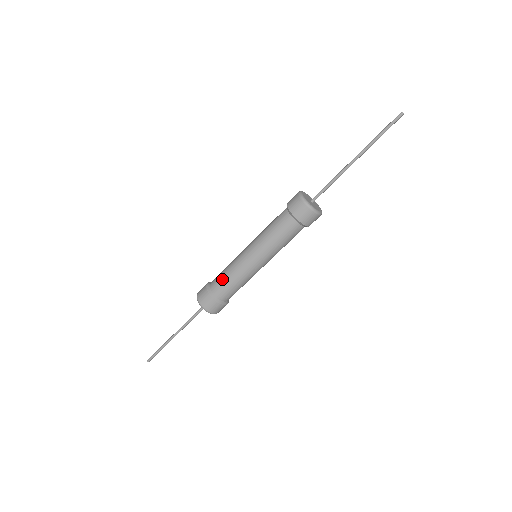
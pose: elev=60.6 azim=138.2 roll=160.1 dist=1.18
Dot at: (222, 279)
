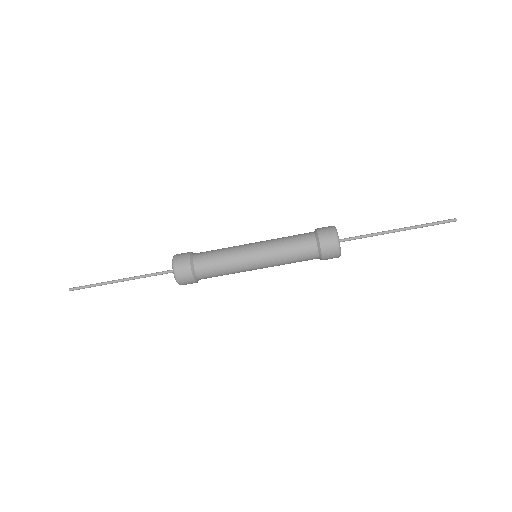
Dot at: (212, 257)
